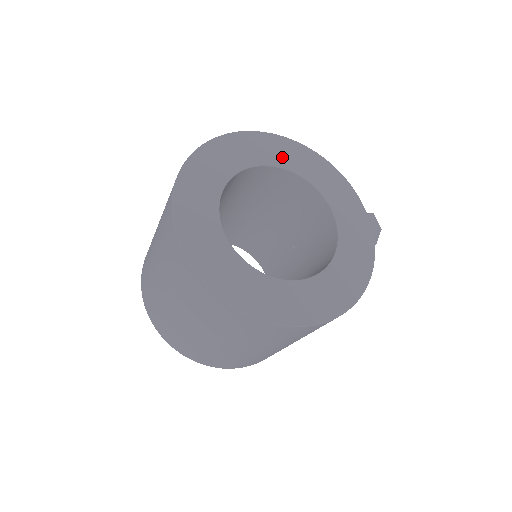
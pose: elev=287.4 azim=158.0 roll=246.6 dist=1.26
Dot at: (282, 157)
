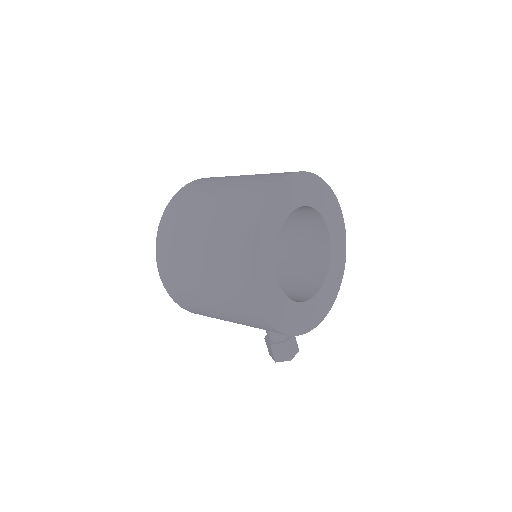
Dot at: (336, 253)
